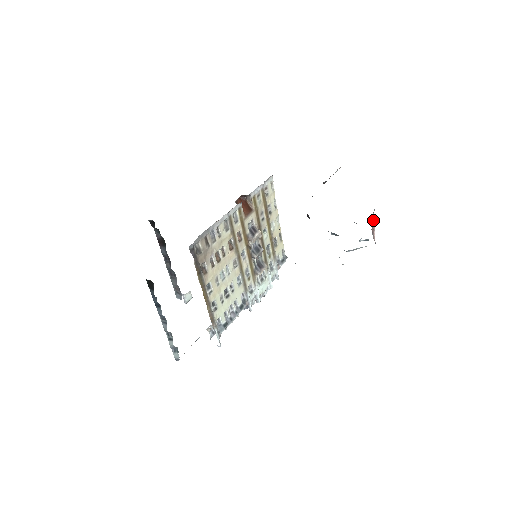
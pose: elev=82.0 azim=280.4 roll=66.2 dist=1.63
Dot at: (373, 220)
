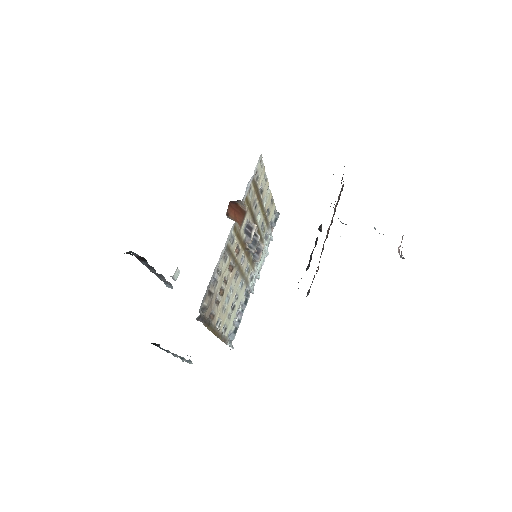
Dot at: (401, 241)
